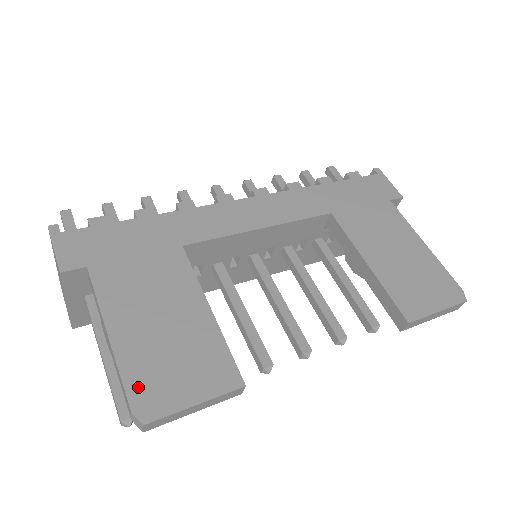
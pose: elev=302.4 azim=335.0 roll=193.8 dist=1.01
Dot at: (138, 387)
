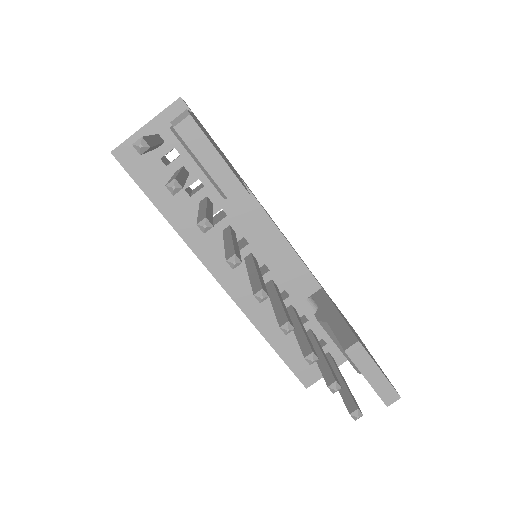
Dot at: occluded
